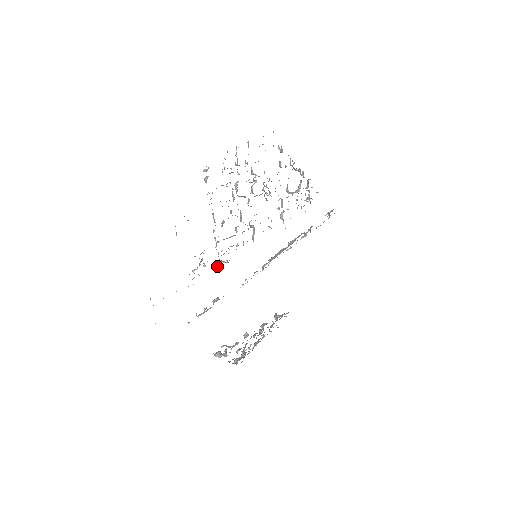
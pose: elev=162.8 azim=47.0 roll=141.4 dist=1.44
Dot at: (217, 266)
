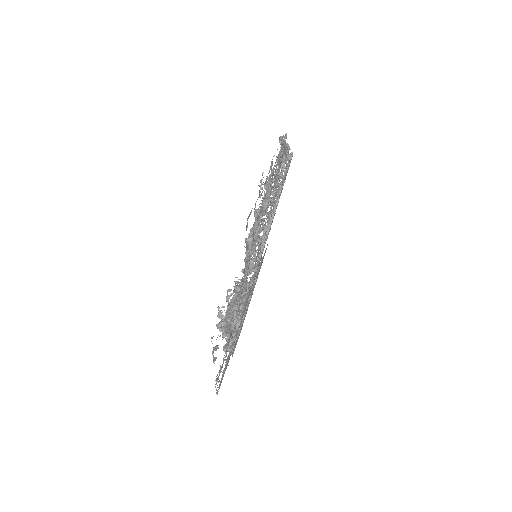
Dot at: occluded
